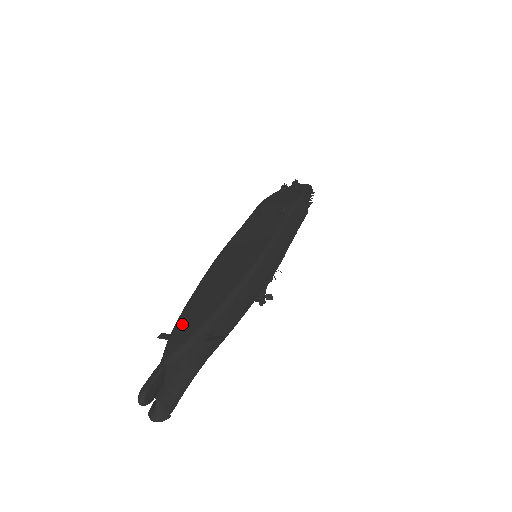
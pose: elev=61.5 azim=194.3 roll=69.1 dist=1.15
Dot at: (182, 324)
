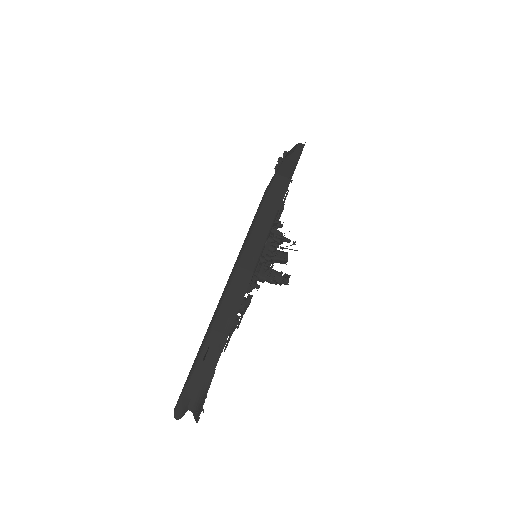
Dot at: occluded
